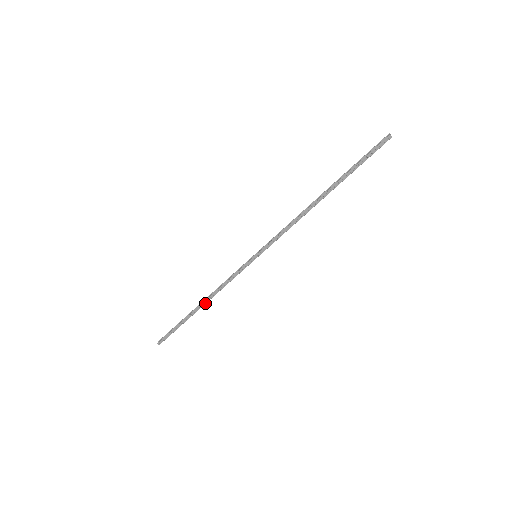
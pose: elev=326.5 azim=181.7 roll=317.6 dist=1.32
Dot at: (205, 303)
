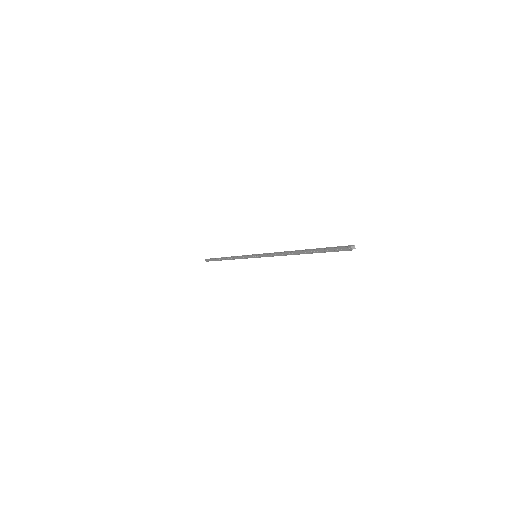
Dot at: (227, 259)
